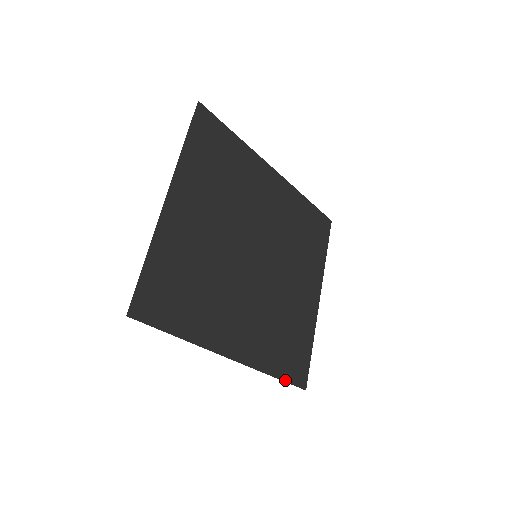
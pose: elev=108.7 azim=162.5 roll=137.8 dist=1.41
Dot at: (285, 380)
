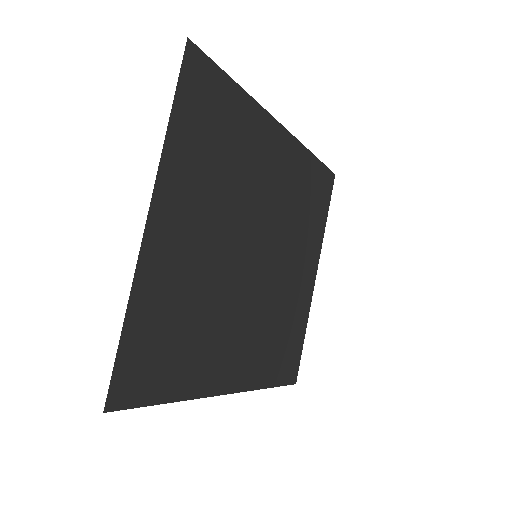
Dot at: (278, 385)
